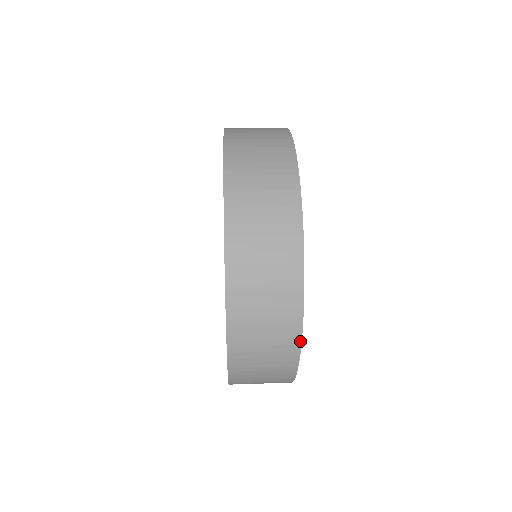
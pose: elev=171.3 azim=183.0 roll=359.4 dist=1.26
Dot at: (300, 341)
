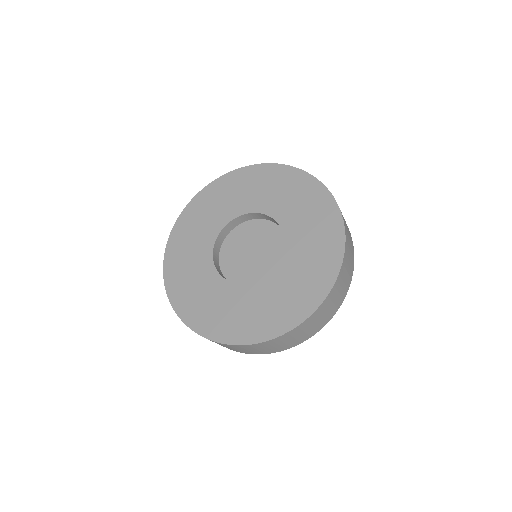
Dot at: occluded
